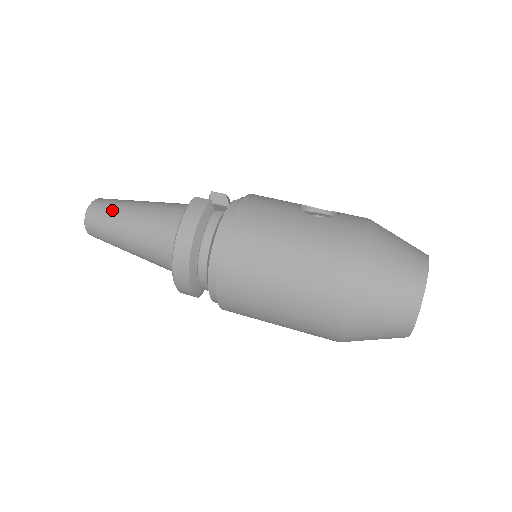
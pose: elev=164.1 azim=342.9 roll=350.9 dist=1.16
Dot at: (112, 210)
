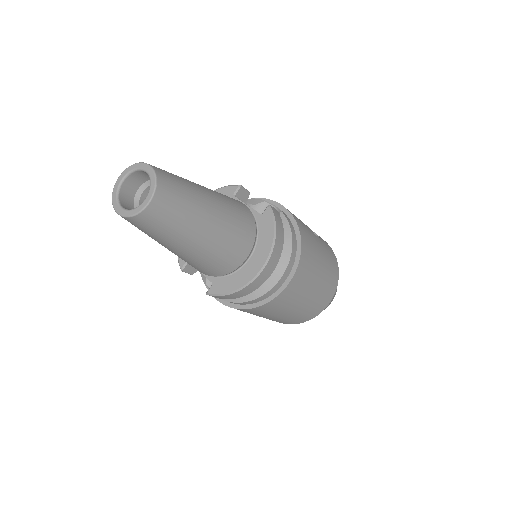
Dot at: (189, 196)
